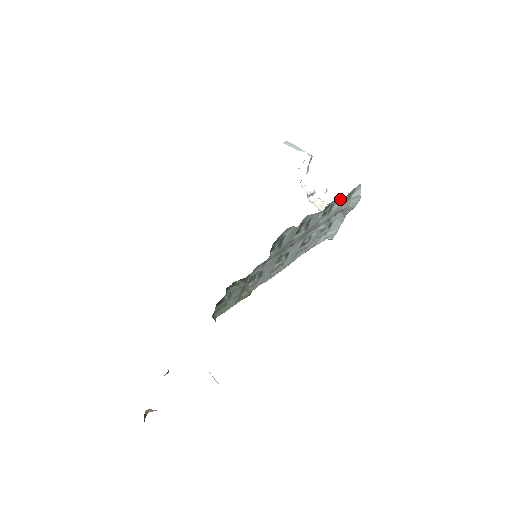
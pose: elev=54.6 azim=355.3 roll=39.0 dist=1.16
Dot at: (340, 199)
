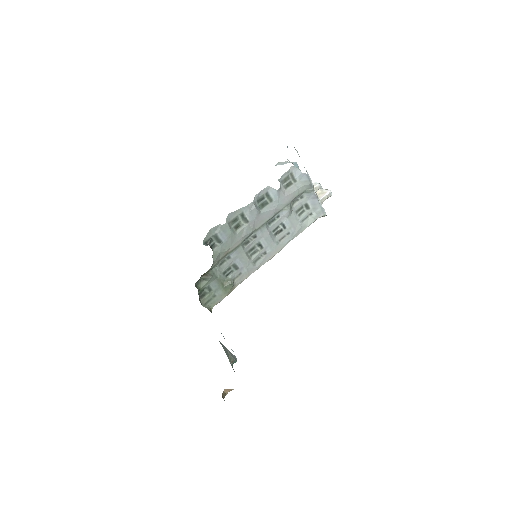
Dot at: (270, 187)
